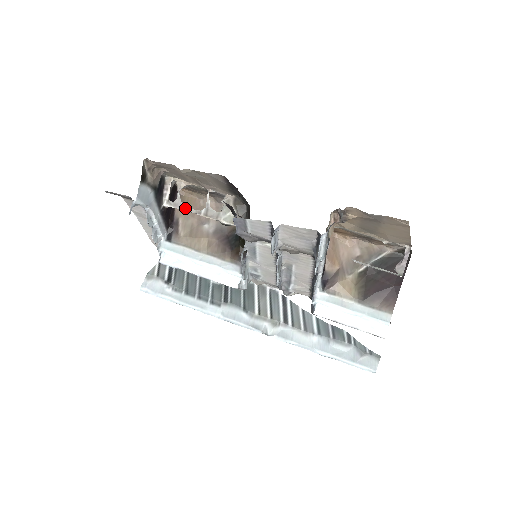
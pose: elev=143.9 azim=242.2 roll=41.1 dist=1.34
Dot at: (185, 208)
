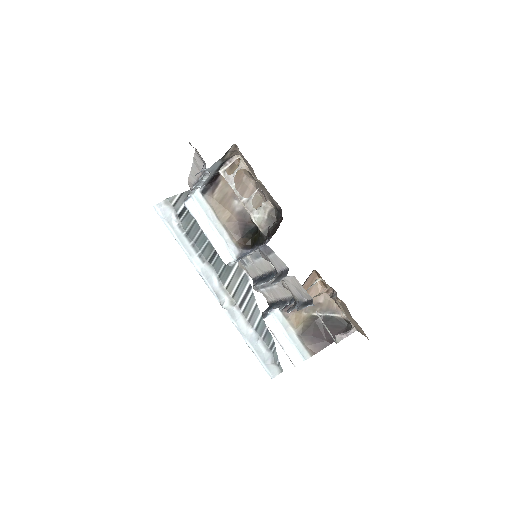
Dot at: (233, 186)
